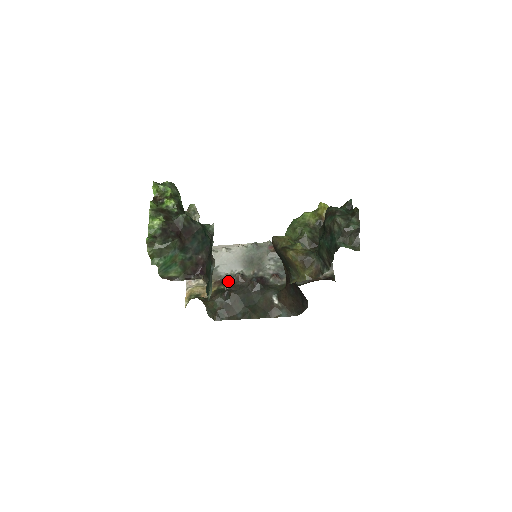
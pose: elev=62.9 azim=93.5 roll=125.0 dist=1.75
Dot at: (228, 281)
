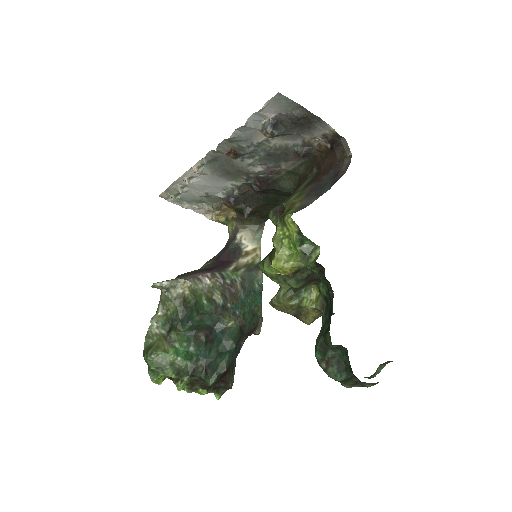
Dot at: (235, 202)
